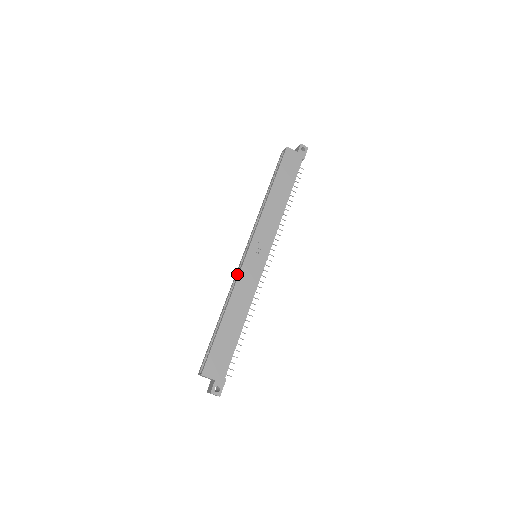
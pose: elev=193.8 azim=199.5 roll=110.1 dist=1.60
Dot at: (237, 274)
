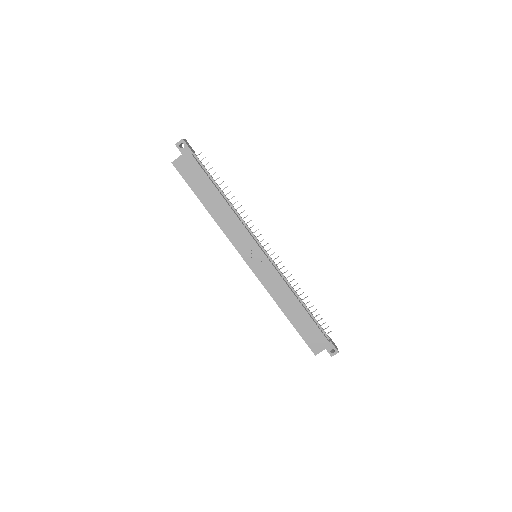
Dot at: occluded
